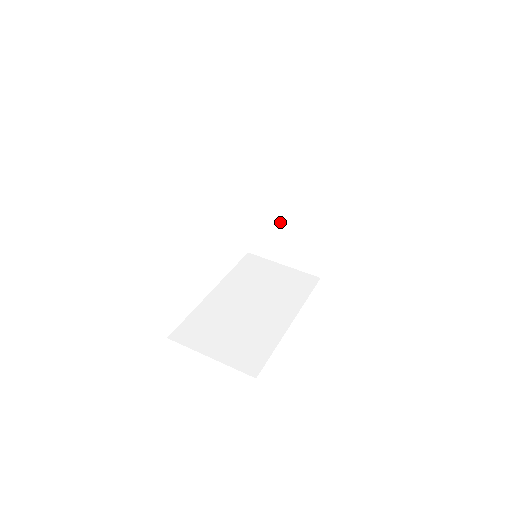
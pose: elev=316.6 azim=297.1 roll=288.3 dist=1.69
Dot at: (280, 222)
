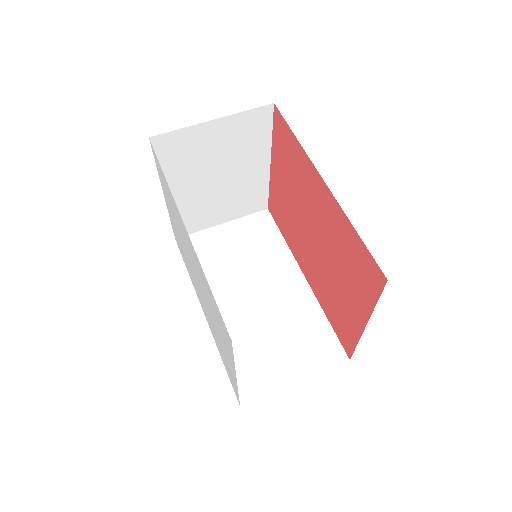
Dot at: (208, 189)
